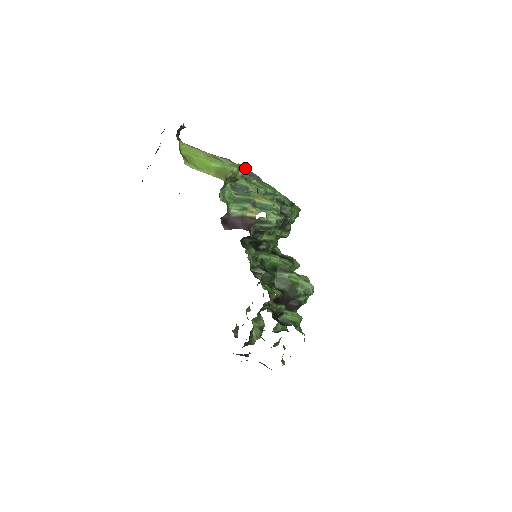
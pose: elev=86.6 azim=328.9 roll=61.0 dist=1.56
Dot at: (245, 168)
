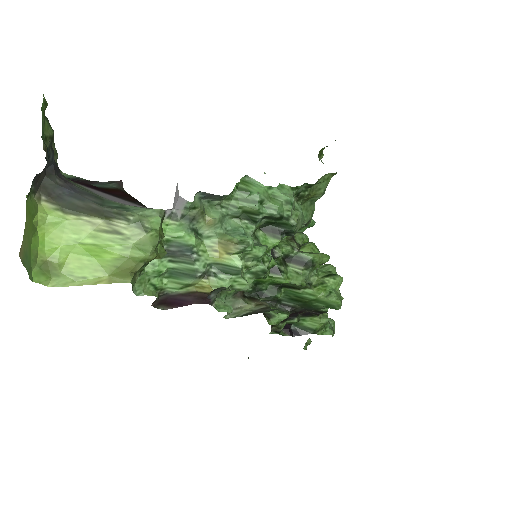
Dot at: (186, 203)
